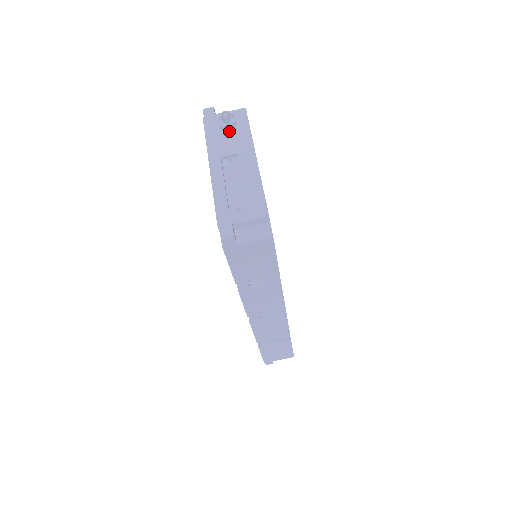
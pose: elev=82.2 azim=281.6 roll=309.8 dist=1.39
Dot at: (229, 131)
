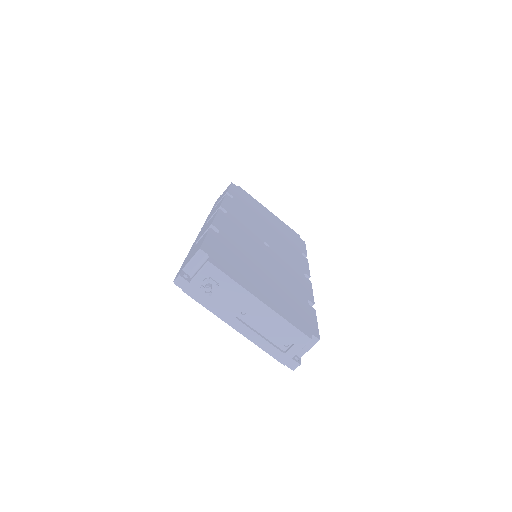
Dot at: (219, 292)
